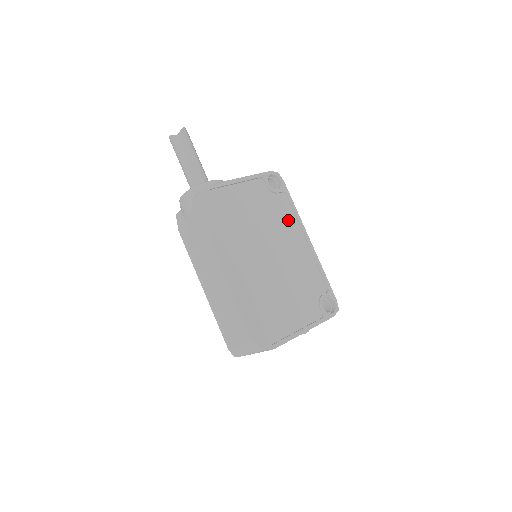
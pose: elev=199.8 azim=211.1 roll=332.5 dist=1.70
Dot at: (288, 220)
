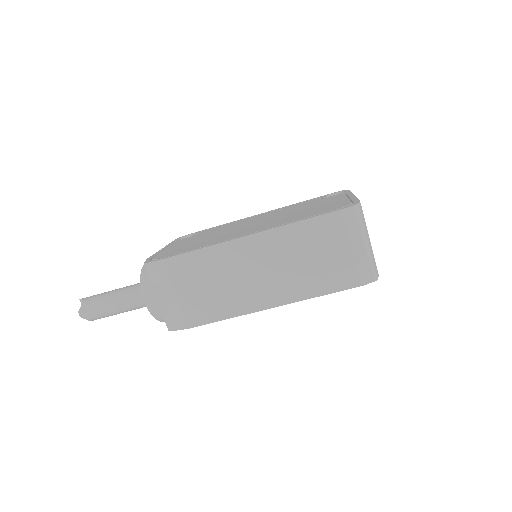
Dot at: occluded
